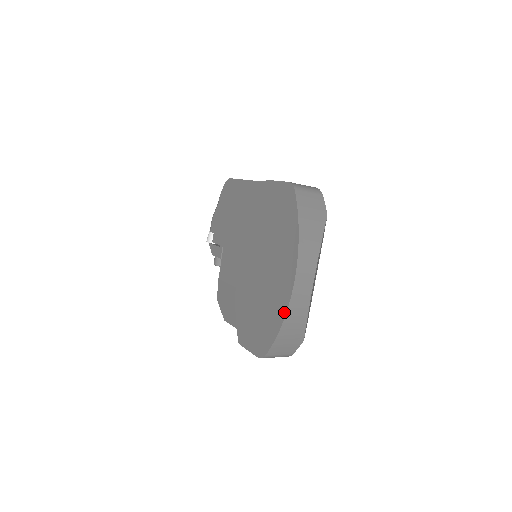
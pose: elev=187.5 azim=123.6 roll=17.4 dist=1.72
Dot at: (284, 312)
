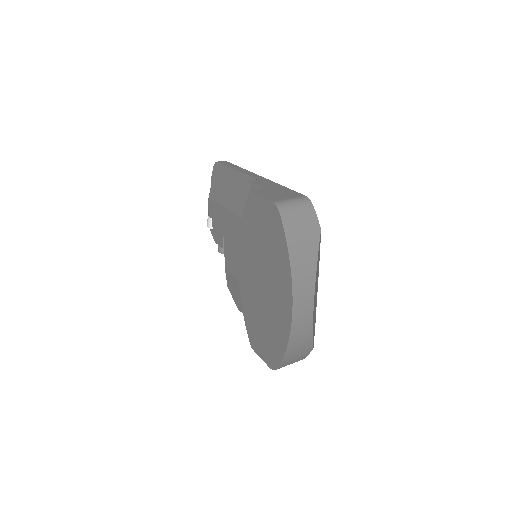
Dot at: (287, 337)
